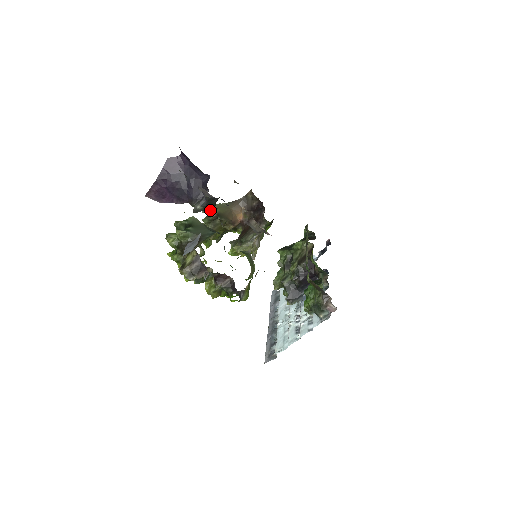
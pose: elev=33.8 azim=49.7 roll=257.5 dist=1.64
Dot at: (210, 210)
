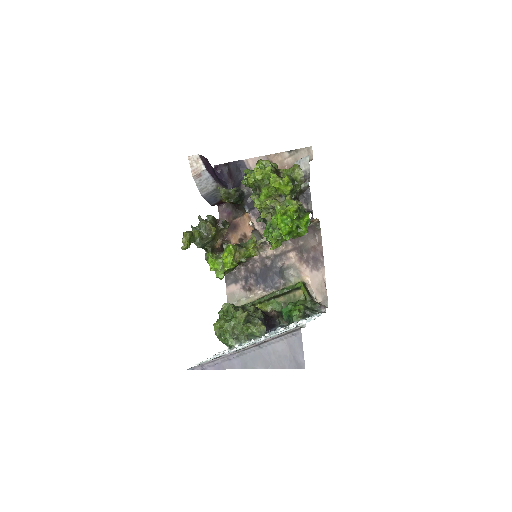
Dot at: (205, 220)
